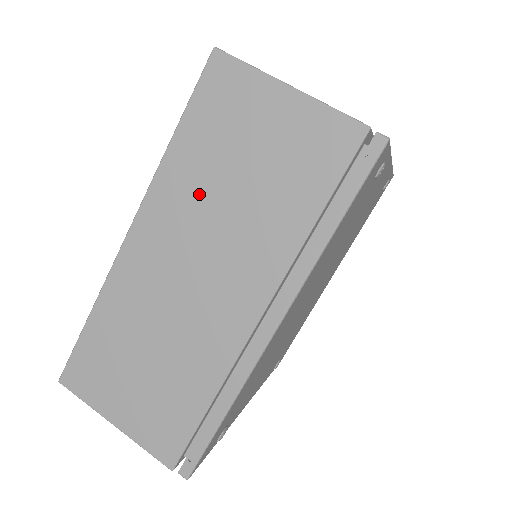
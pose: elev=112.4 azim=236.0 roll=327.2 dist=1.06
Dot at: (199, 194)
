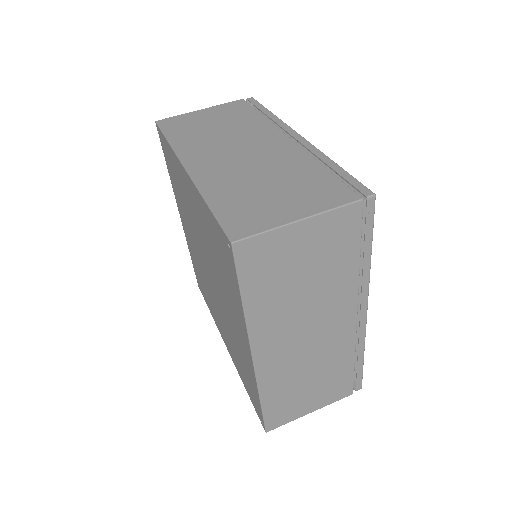
Dot at: (283, 308)
